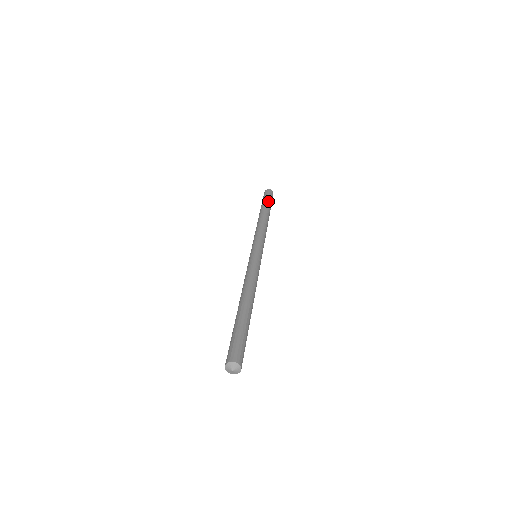
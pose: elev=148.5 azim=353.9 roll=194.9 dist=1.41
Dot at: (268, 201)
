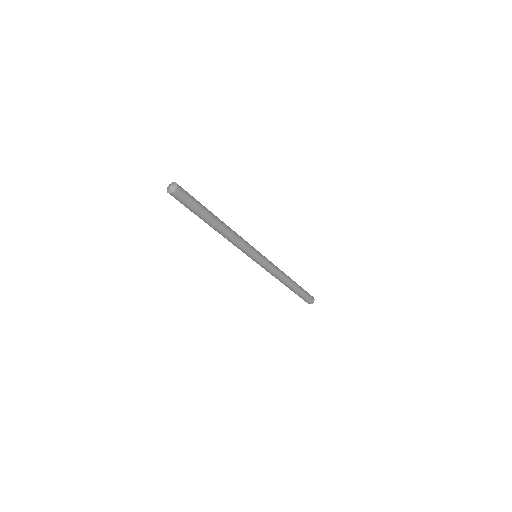
Dot at: occluded
